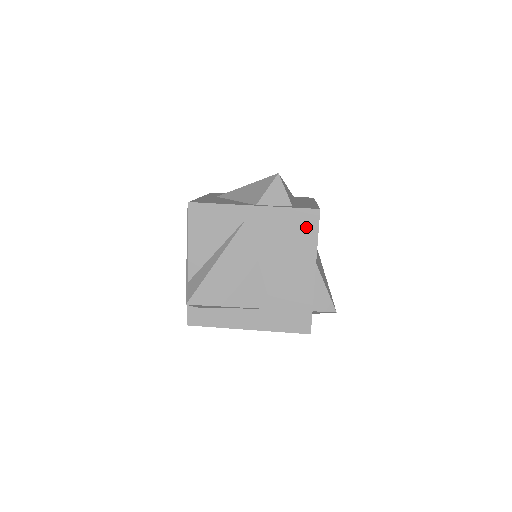
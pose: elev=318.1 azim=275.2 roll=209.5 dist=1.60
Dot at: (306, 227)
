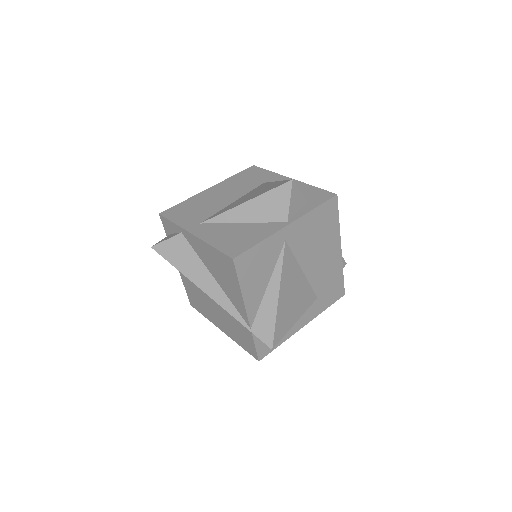
Dot at: (330, 216)
